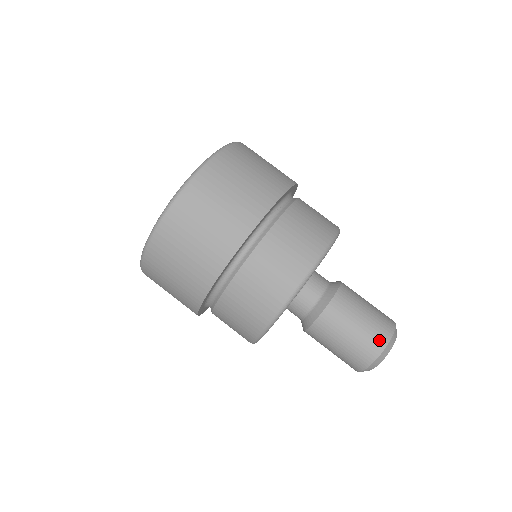
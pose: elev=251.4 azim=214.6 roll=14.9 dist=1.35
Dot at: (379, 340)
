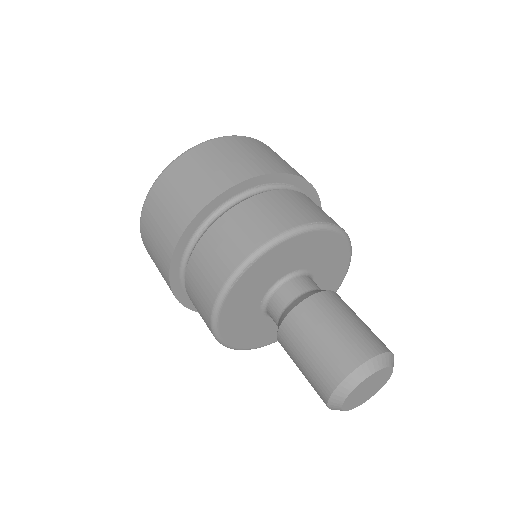
Dot at: (324, 383)
